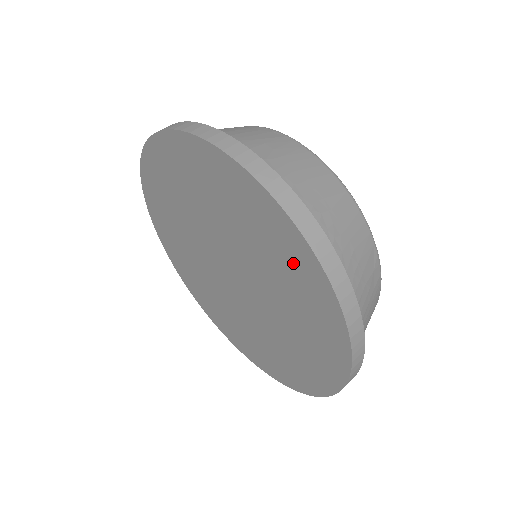
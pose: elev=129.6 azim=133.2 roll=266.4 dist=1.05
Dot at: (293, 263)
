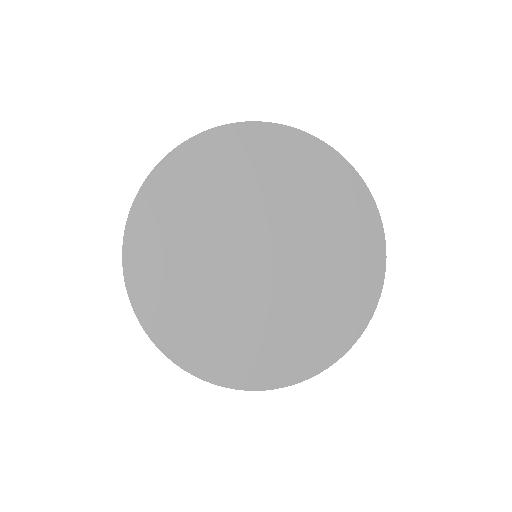
Dot at: (361, 256)
